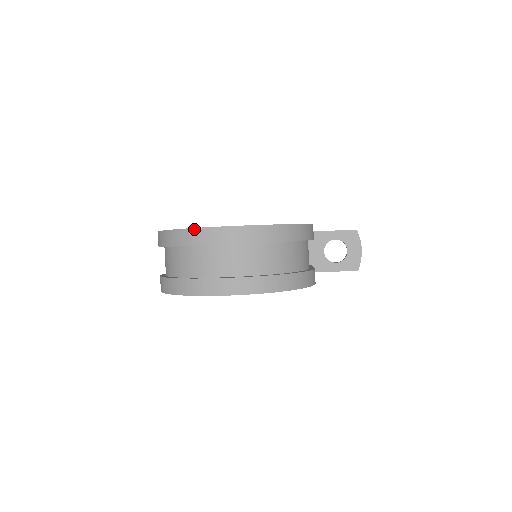
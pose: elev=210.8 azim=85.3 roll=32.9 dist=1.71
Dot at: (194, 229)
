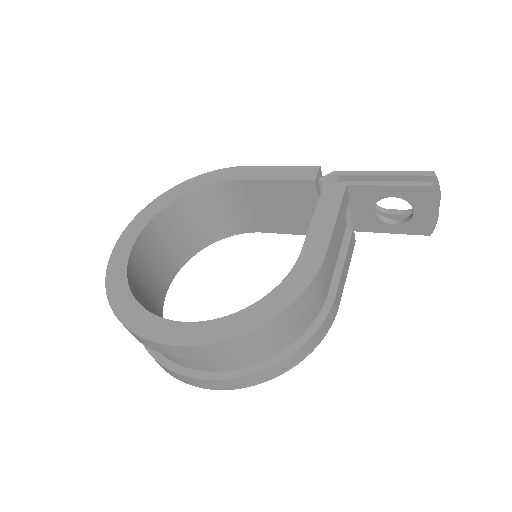
Dot at: (129, 330)
